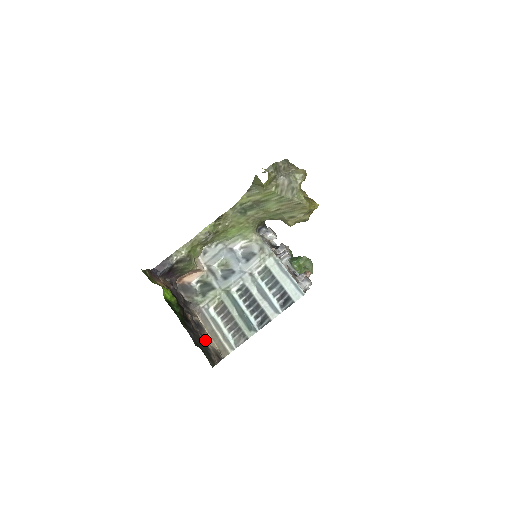
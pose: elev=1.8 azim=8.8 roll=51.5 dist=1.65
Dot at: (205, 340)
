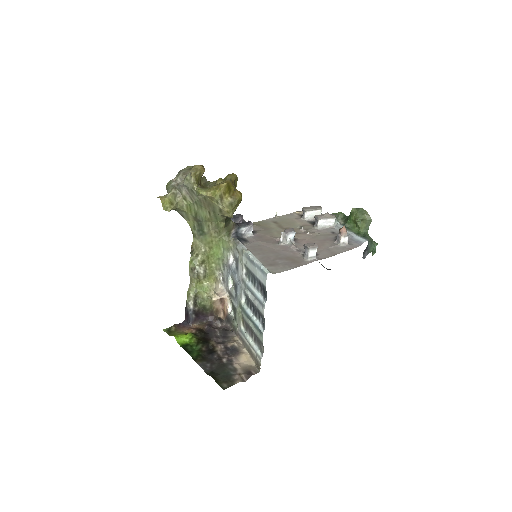
Dot at: (235, 362)
